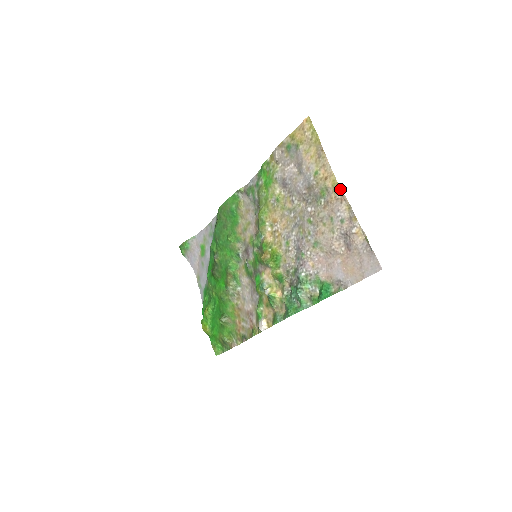
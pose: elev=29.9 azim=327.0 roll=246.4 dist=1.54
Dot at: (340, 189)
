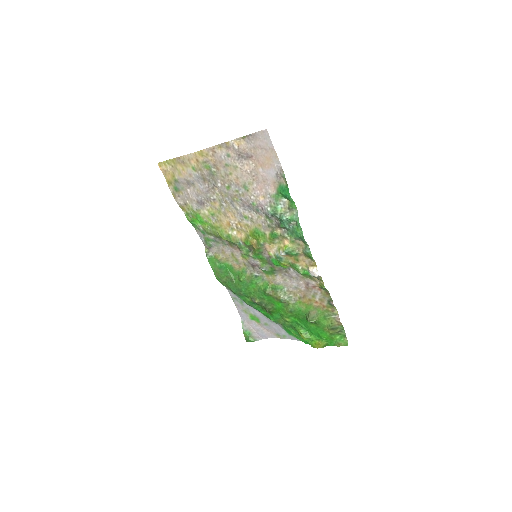
Dot at: (205, 150)
